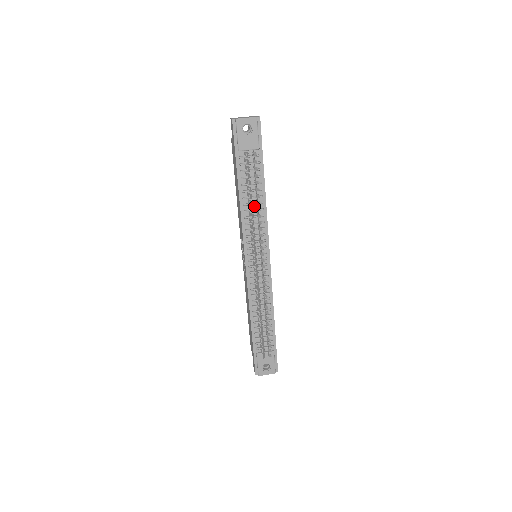
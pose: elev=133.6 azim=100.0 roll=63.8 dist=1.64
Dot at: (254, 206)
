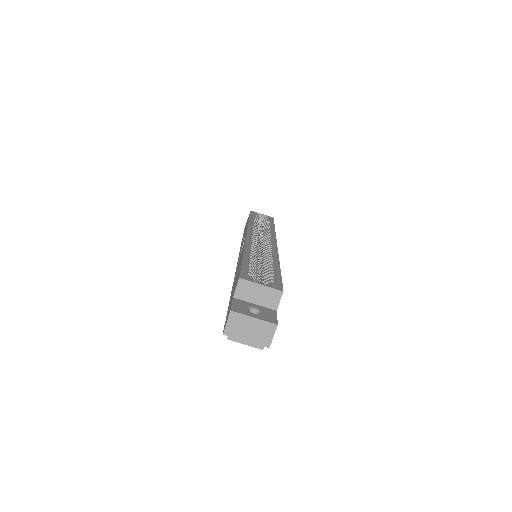
Dot at: occluded
